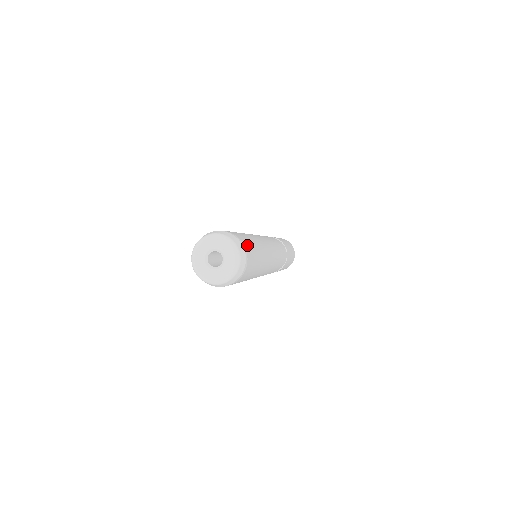
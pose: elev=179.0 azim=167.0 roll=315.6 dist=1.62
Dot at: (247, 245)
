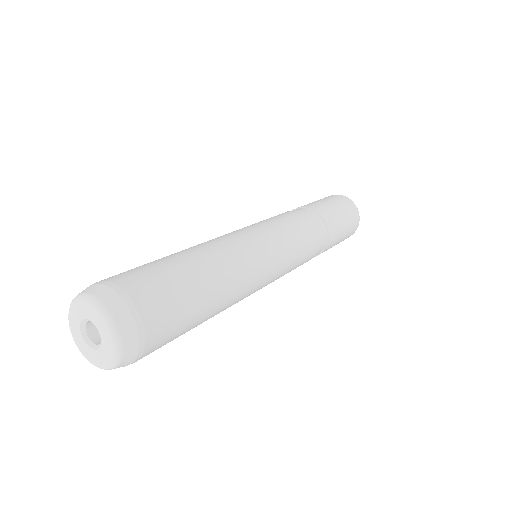
Dot at: (158, 313)
